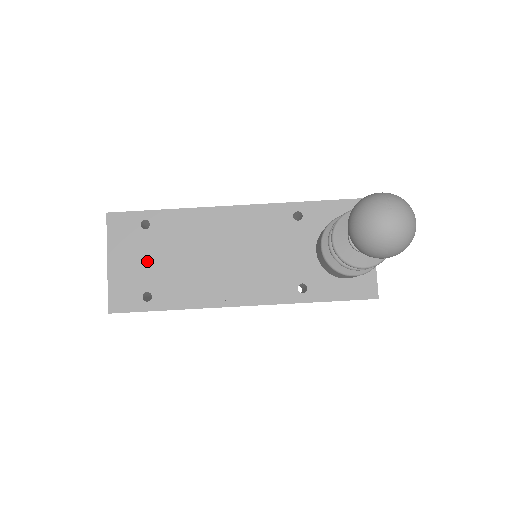
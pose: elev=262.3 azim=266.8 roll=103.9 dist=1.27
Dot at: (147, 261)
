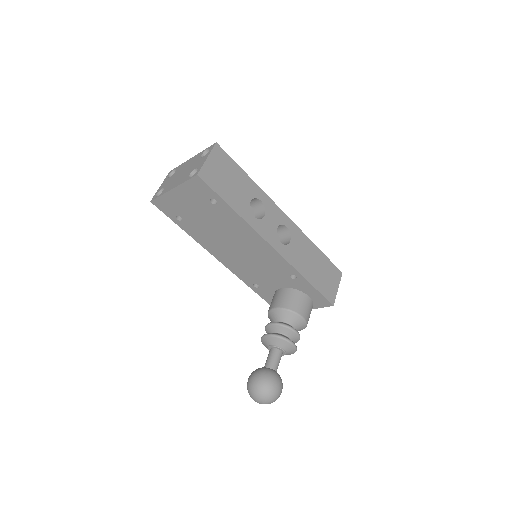
Dot at: (195, 211)
